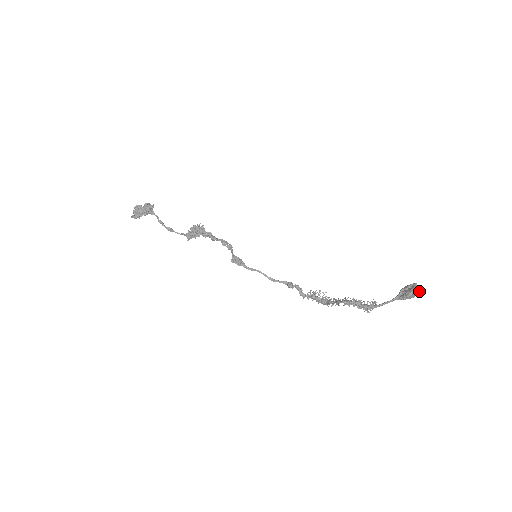
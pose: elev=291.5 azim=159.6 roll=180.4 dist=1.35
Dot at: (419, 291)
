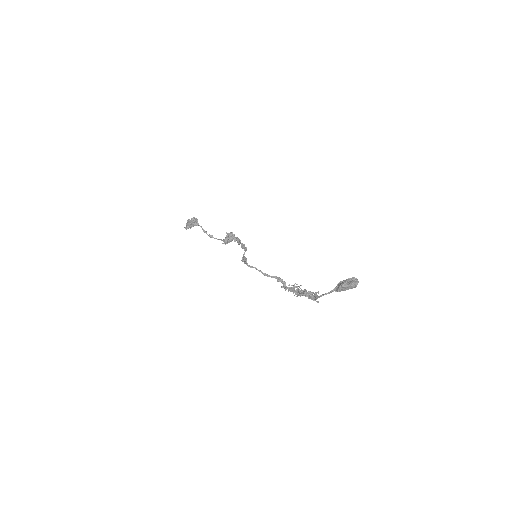
Dot at: (352, 284)
